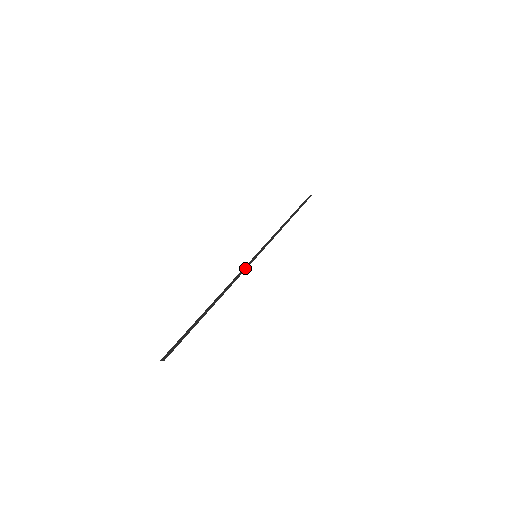
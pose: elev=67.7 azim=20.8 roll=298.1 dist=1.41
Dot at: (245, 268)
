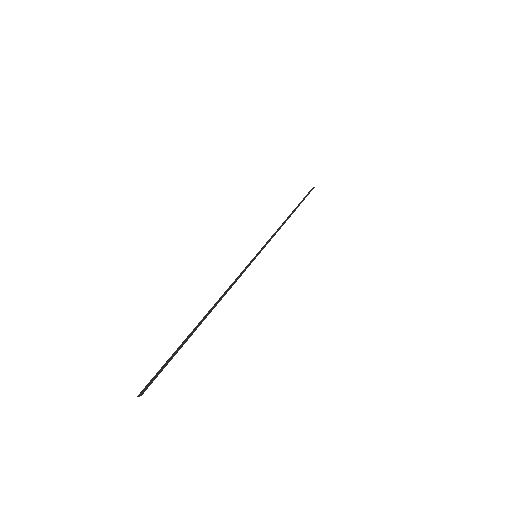
Dot at: (243, 270)
